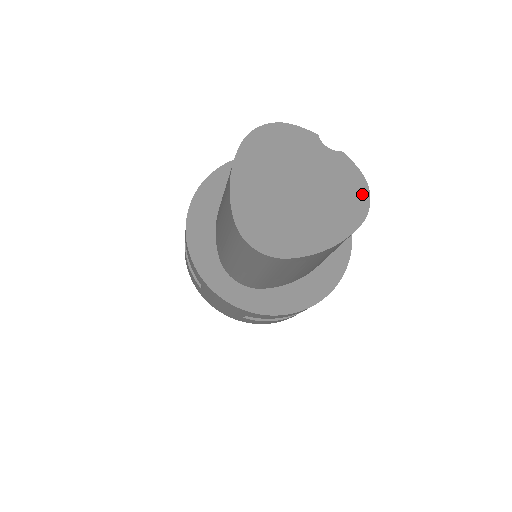
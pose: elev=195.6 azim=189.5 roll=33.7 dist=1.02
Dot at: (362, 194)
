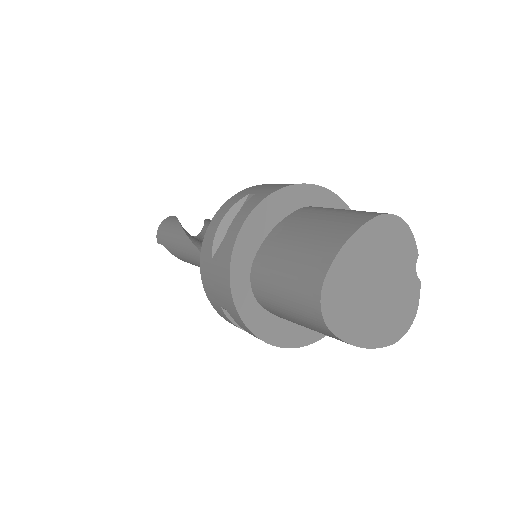
Dot at: (407, 323)
